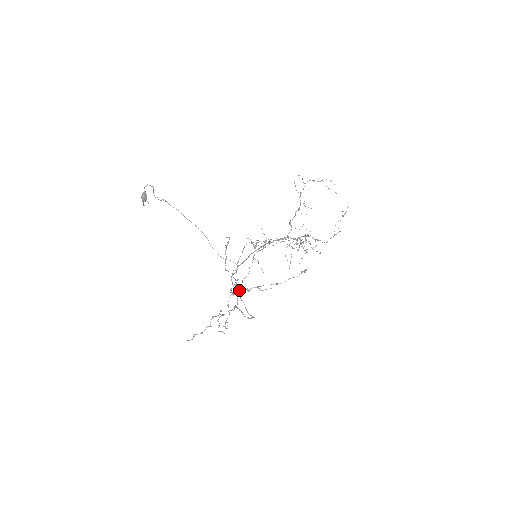
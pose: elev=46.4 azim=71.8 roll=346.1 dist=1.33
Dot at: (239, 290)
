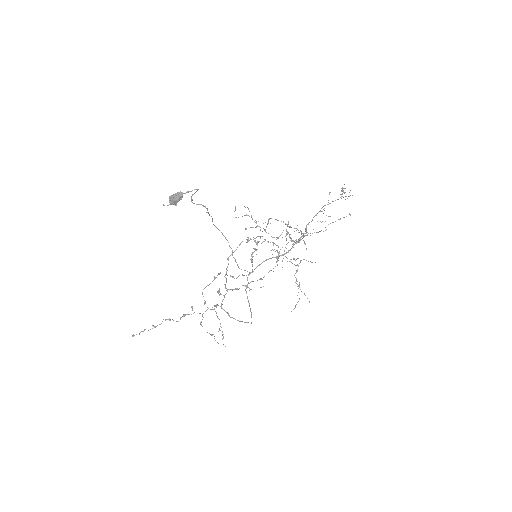
Dot at: (227, 290)
